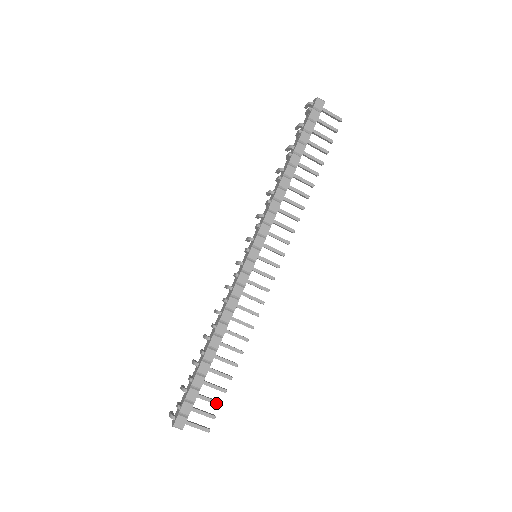
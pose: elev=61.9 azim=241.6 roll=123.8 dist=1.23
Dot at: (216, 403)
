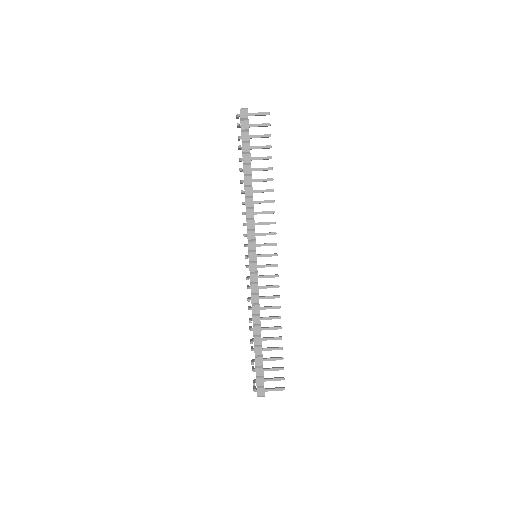
Dot at: (280, 369)
